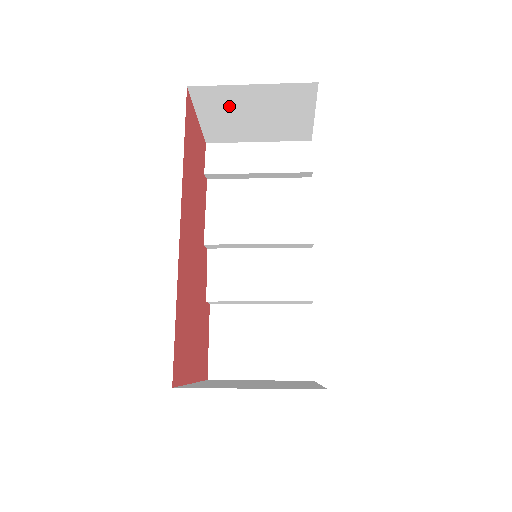
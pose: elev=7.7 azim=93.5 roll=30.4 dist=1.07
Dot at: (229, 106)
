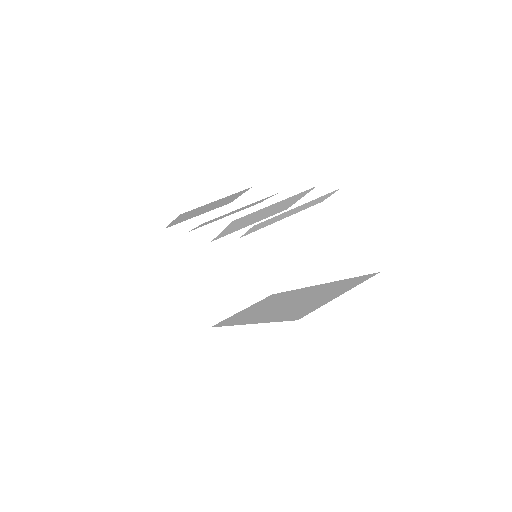
Dot at: occluded
